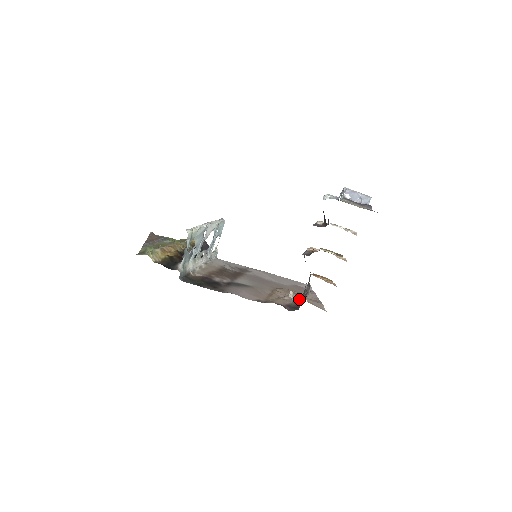
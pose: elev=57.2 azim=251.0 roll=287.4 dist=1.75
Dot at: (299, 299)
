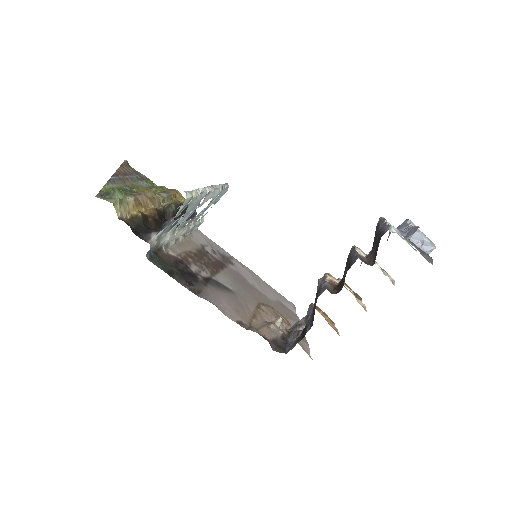
Dot at: (286, 332)
